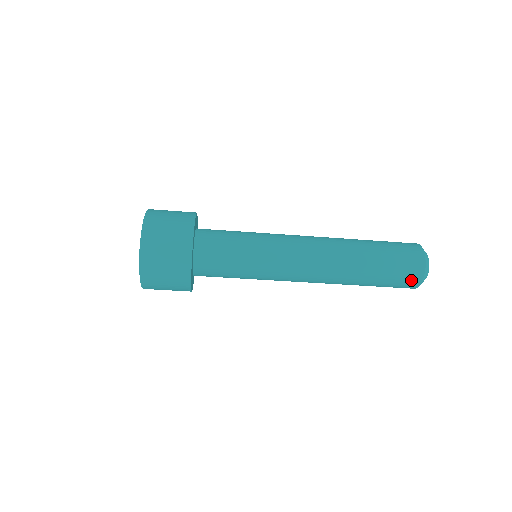
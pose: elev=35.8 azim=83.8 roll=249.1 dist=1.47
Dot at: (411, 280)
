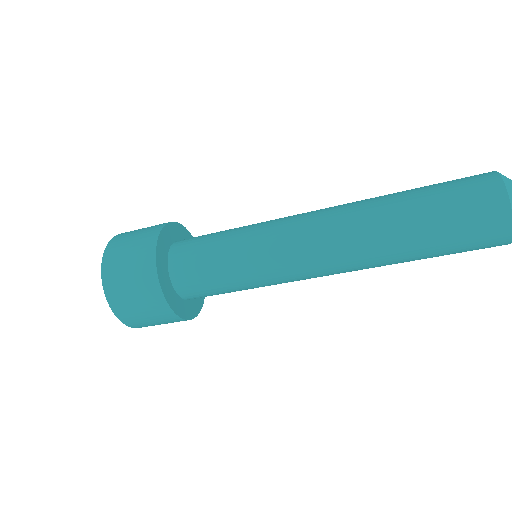
Dot at: (490, 246)
